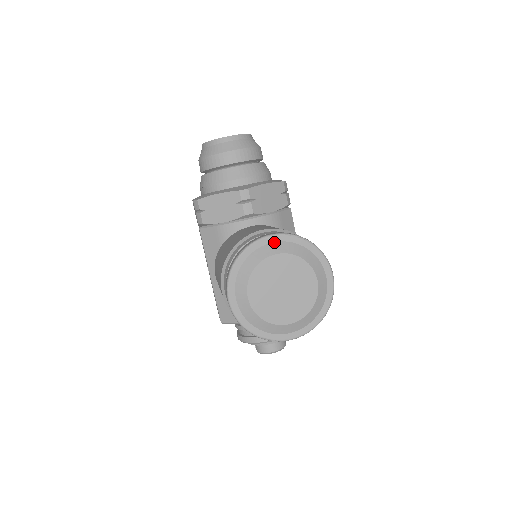
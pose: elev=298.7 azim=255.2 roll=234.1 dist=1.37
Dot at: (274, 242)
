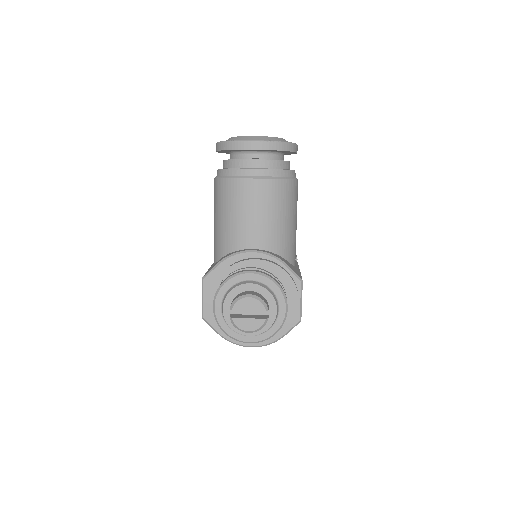
Dot at: occluded
